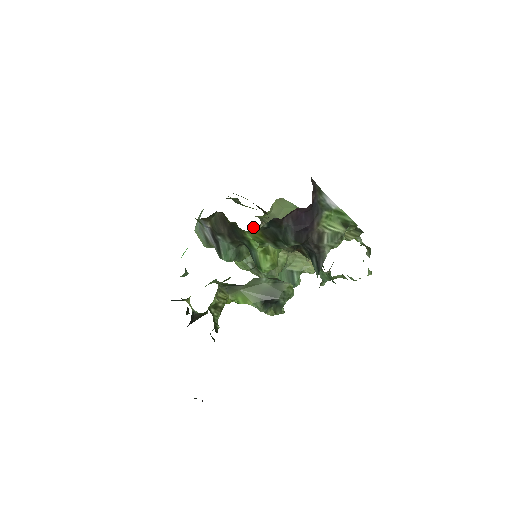
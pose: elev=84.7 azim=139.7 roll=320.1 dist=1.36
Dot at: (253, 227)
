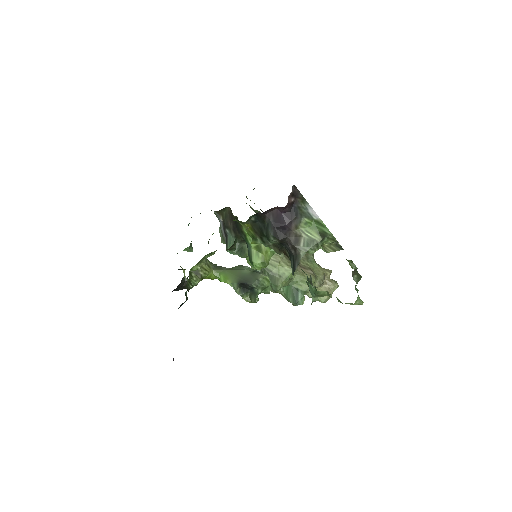
Dot at: occluded
